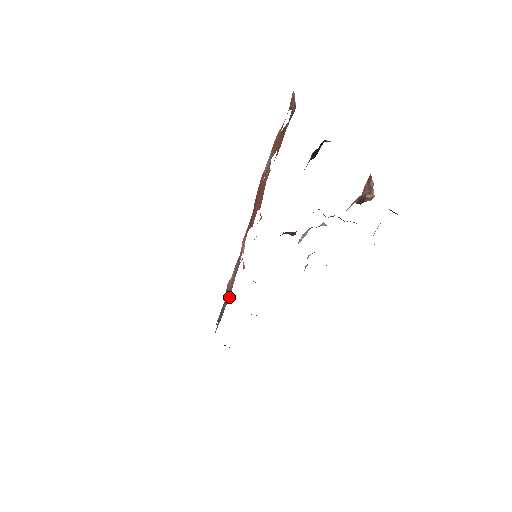
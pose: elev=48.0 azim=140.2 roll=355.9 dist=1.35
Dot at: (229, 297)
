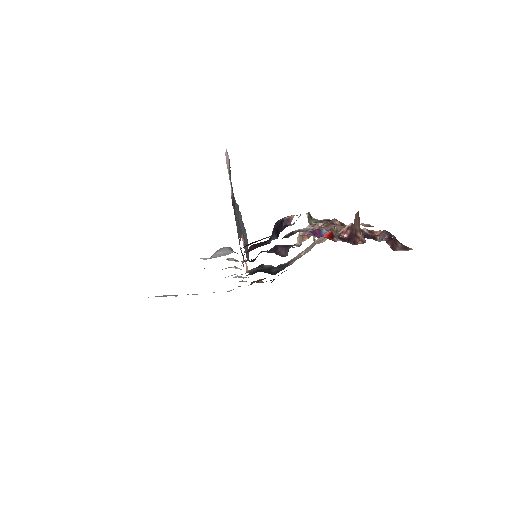
Dot at: occluded
